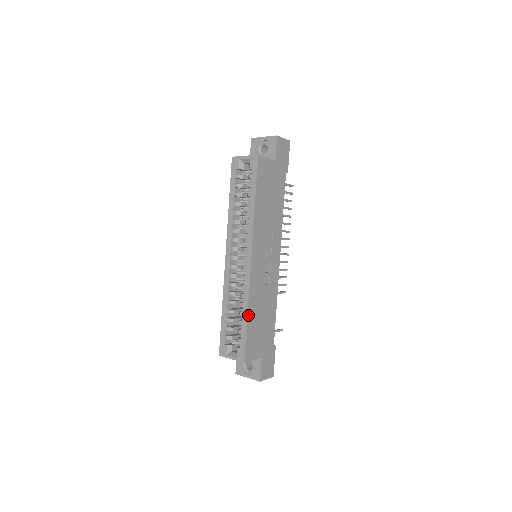
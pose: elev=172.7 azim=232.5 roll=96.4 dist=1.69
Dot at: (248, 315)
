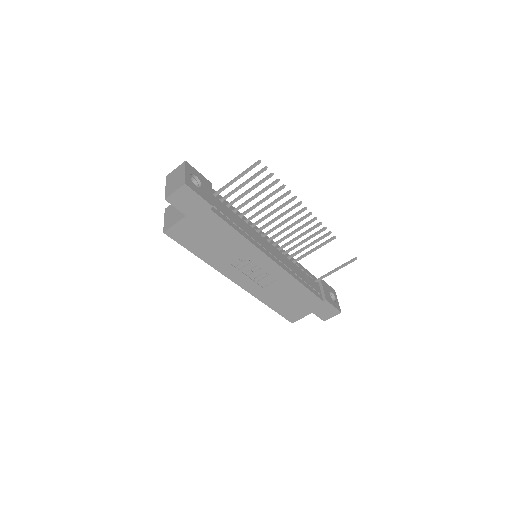
Dot at: (269, 306)
